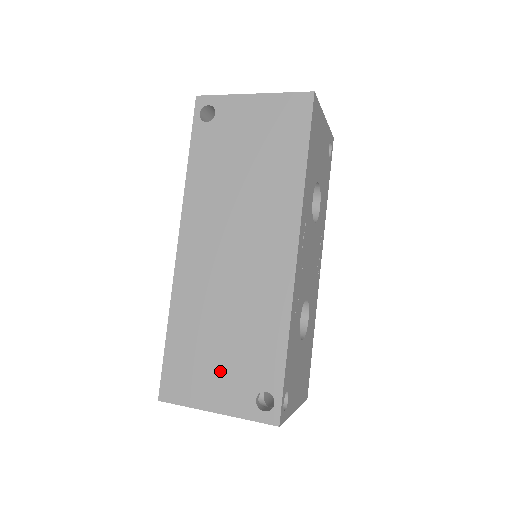
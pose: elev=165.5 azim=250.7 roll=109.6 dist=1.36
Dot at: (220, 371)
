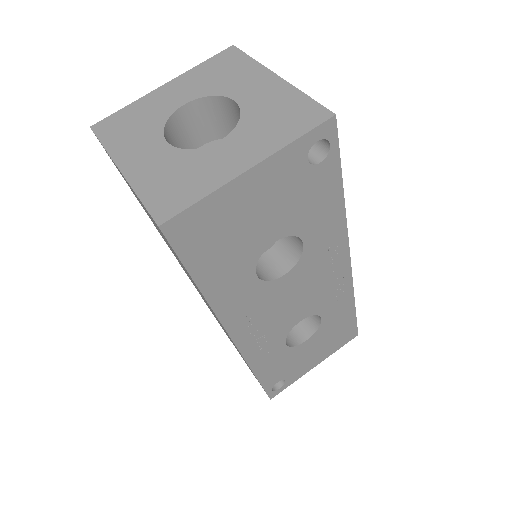
Dot at: (233, 344)
